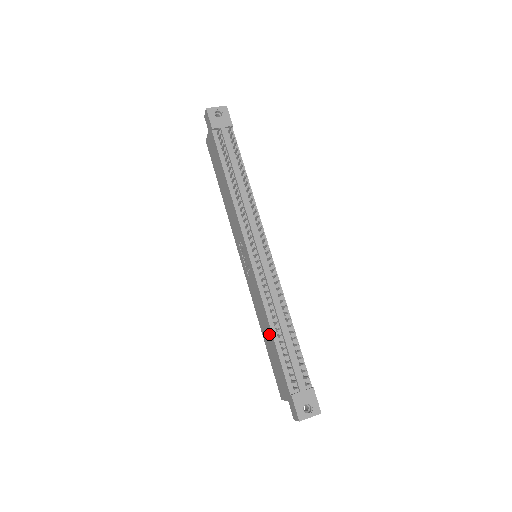
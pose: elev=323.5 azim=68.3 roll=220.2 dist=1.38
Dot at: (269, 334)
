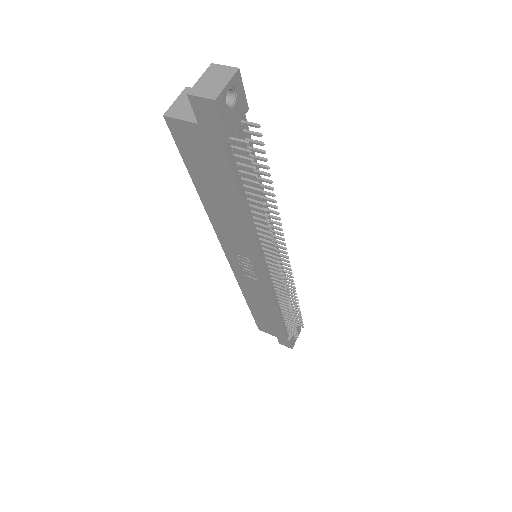
Dot at: (270, 313)
